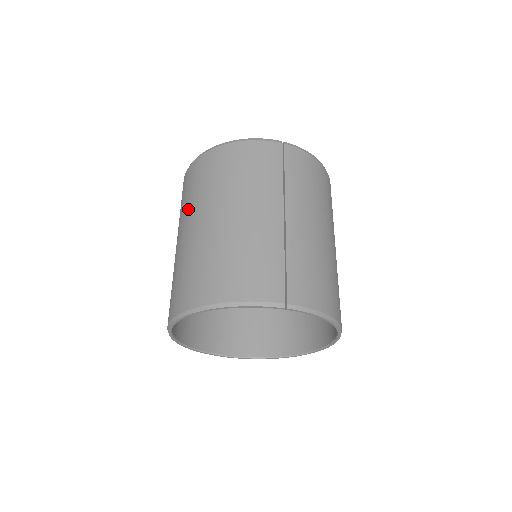
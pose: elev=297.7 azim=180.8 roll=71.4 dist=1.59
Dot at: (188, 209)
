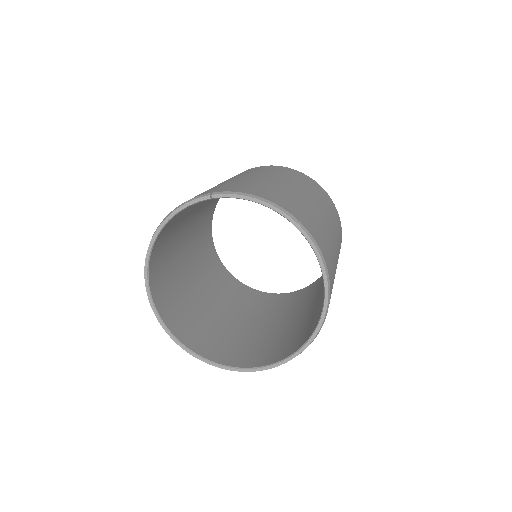
Dot at: occluded
